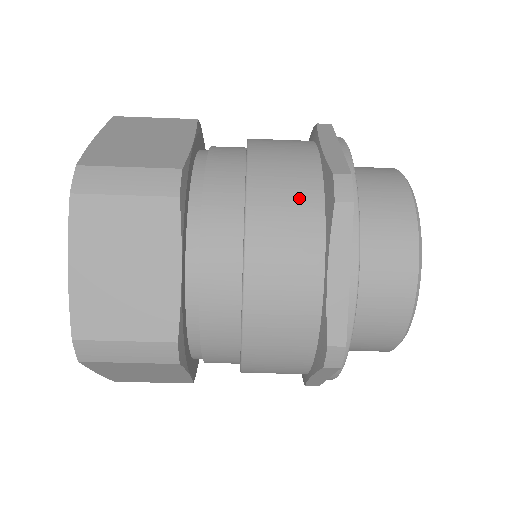
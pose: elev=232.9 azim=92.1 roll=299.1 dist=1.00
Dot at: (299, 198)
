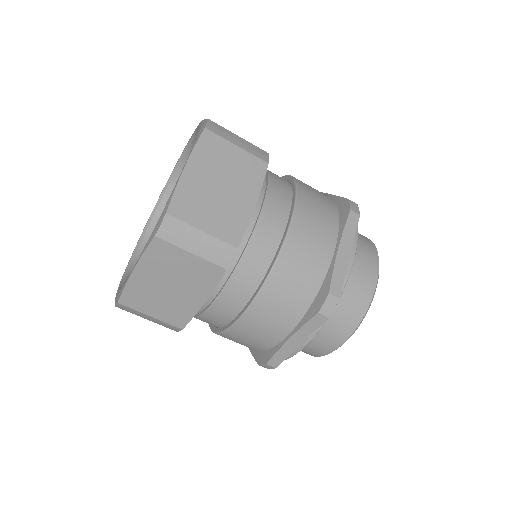
Dot at: (325, 205)
